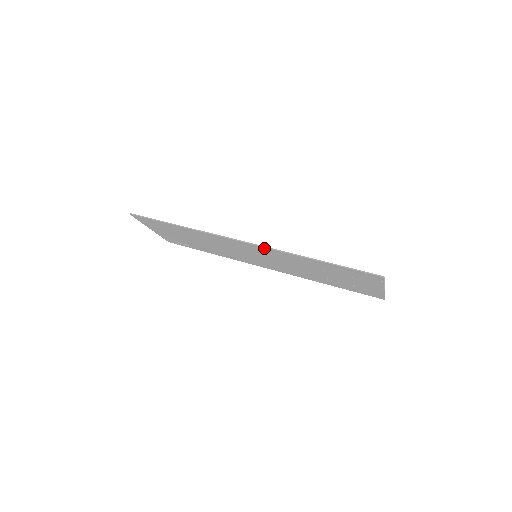
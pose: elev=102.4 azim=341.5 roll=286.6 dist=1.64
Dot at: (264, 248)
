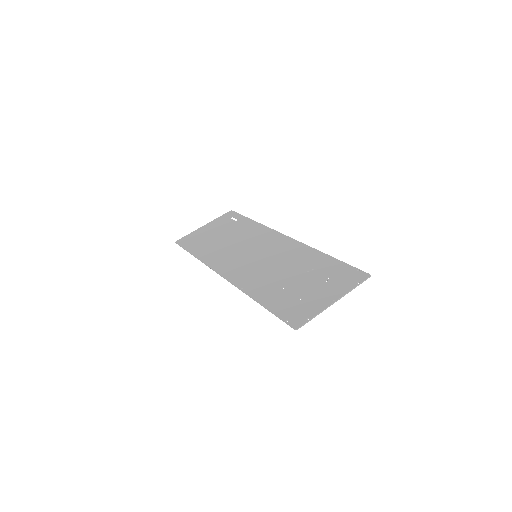
Dot at: (234, 283)
